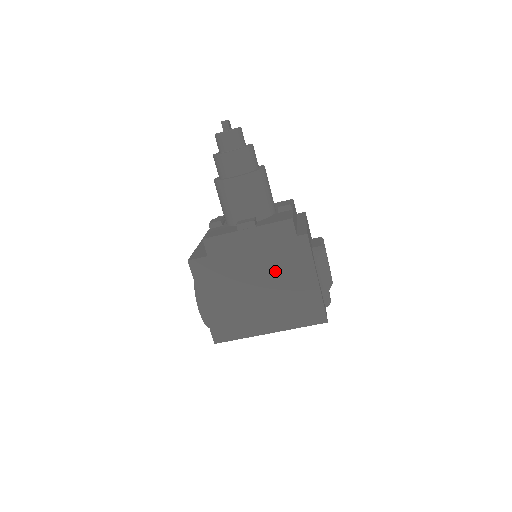
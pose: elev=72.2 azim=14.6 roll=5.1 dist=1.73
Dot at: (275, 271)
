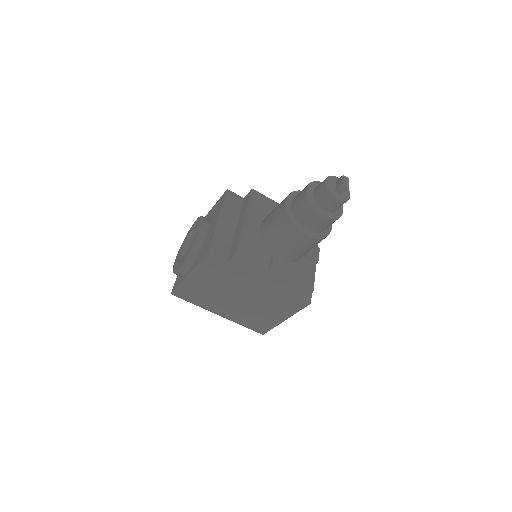
Dot at: (264, 300)
